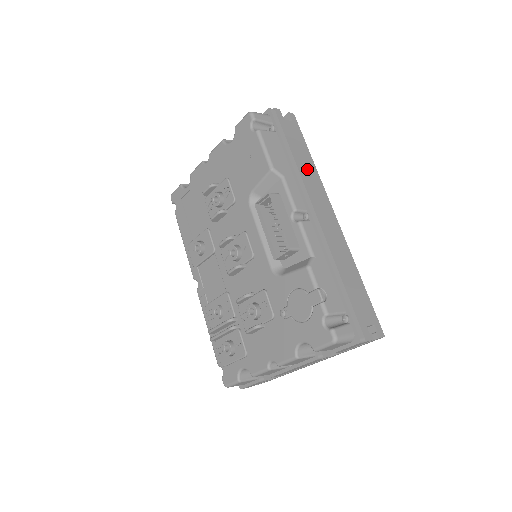
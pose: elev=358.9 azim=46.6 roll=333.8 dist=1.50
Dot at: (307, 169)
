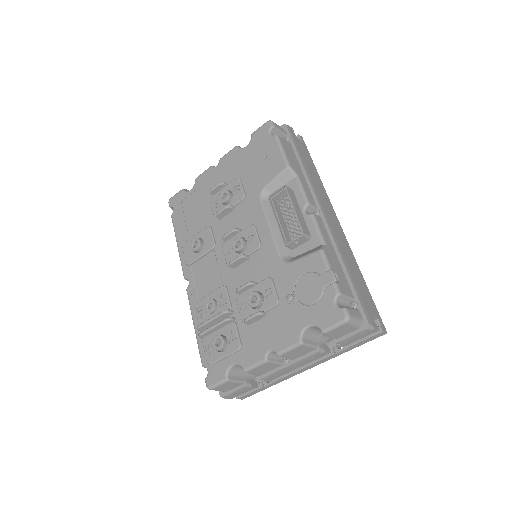
Dot at: (315, 179)
